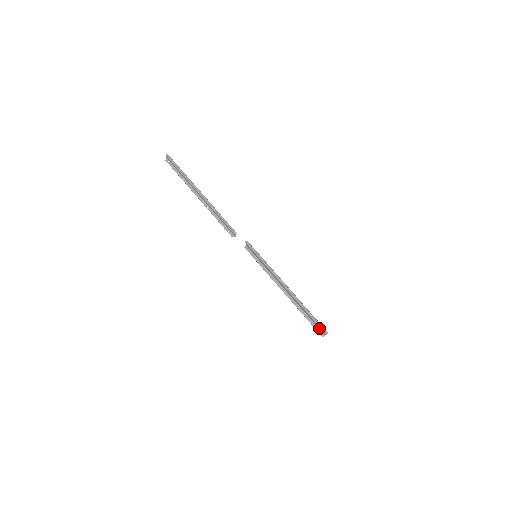
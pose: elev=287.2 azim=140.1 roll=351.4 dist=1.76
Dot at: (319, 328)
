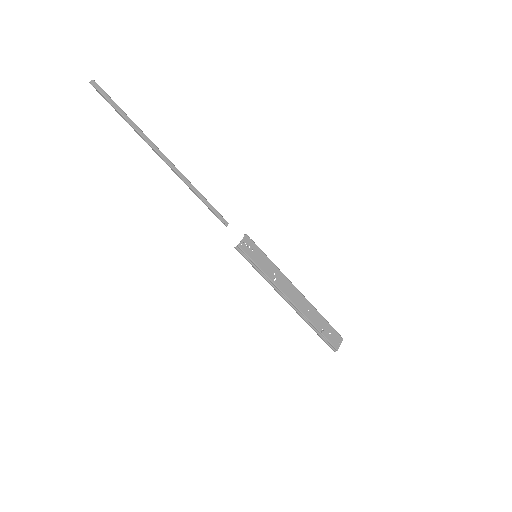
Dot at: (336, 333)
